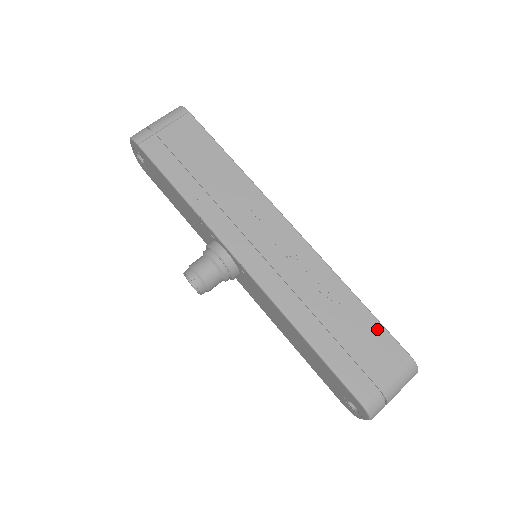
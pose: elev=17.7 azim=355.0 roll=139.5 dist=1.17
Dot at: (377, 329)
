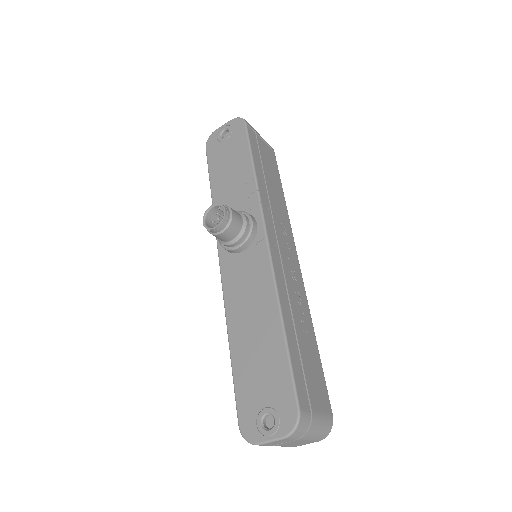
Dot at: (321, 373)
